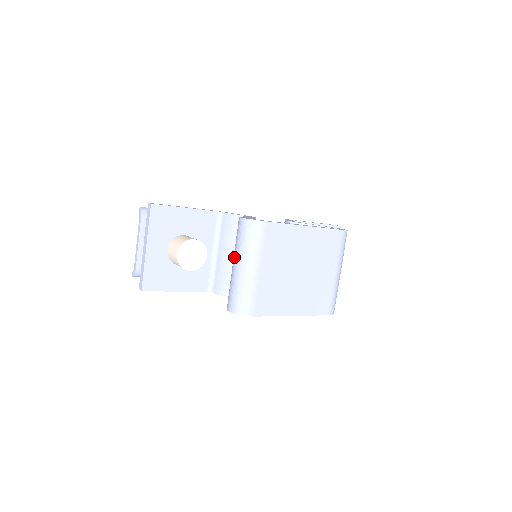
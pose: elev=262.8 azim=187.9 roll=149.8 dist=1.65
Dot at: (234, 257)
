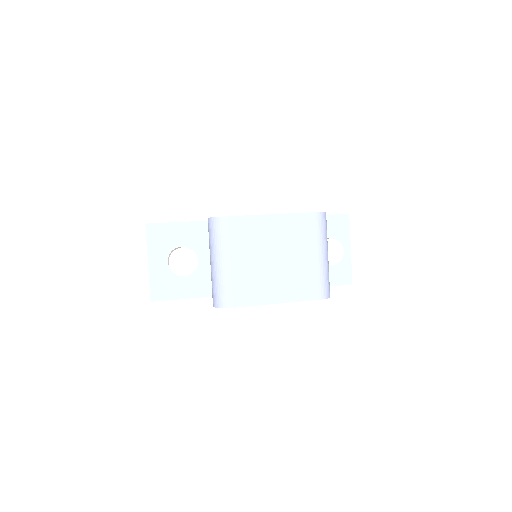
Dot at: (210, 255)
